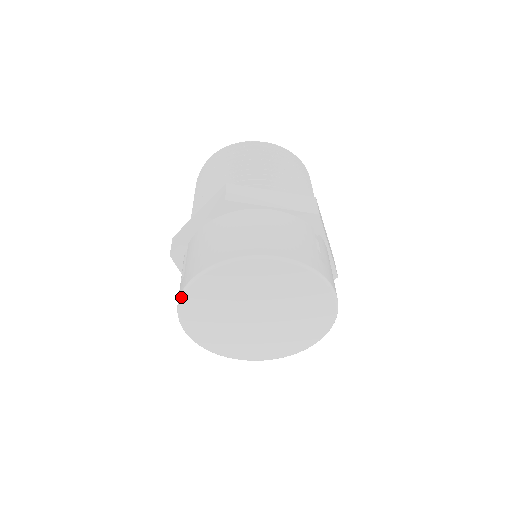
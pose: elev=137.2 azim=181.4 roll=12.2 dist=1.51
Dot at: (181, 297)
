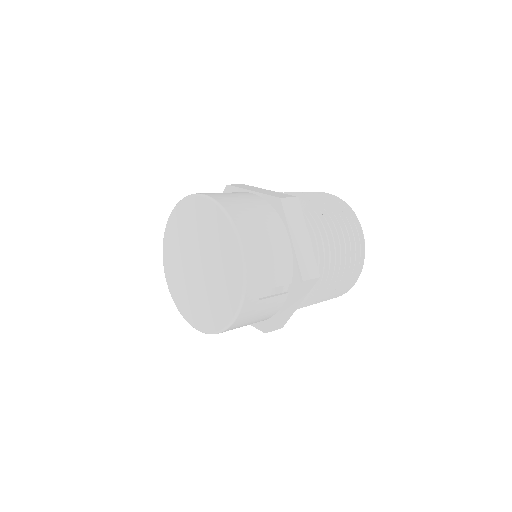
Dot at: (189, 196)
